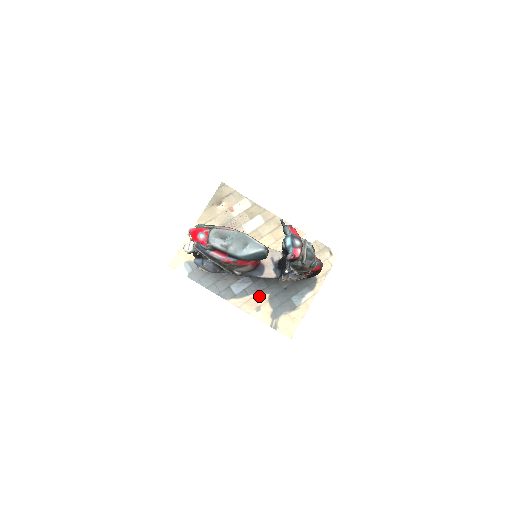
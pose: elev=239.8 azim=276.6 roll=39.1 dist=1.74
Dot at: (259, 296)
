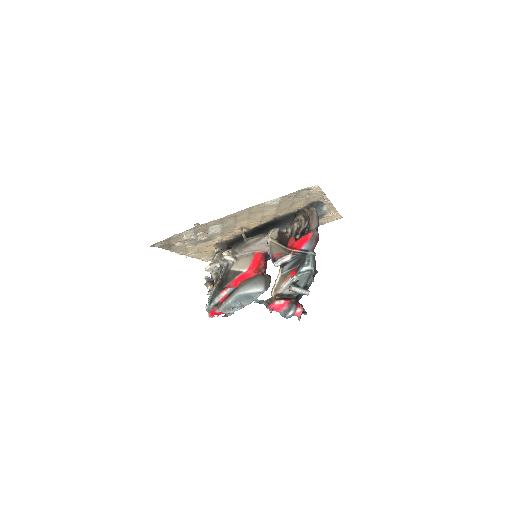
Dot at: occluded
